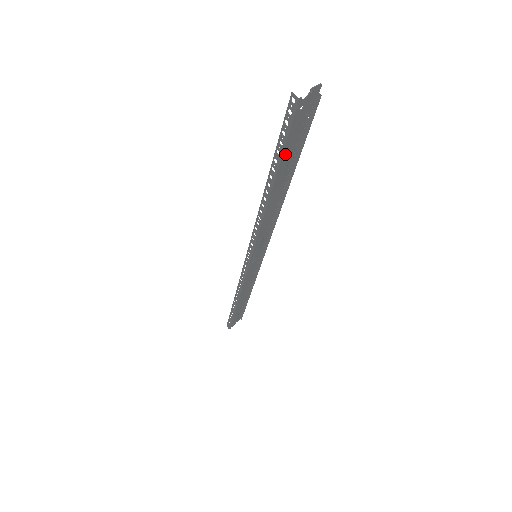
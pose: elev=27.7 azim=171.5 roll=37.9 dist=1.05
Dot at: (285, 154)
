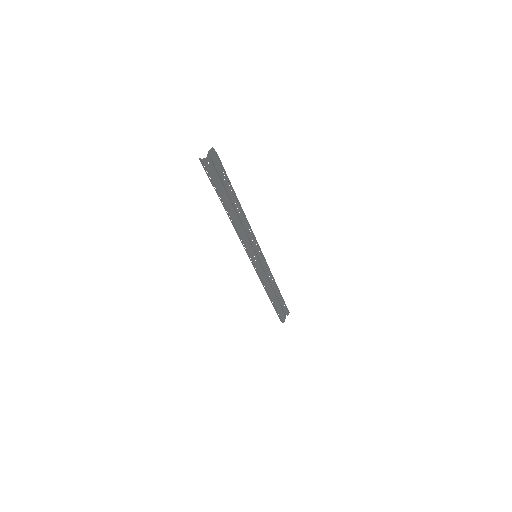
Dot at: (219, 188)
